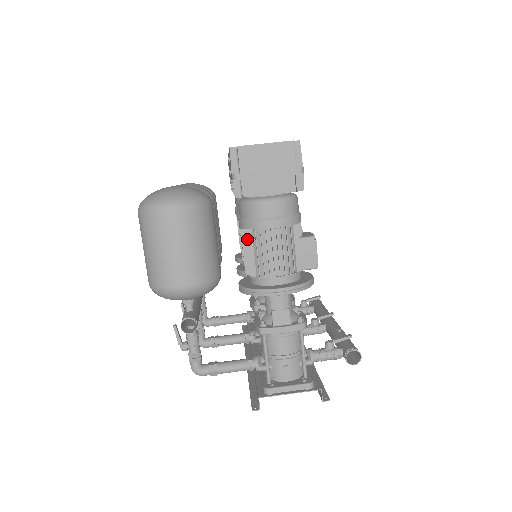
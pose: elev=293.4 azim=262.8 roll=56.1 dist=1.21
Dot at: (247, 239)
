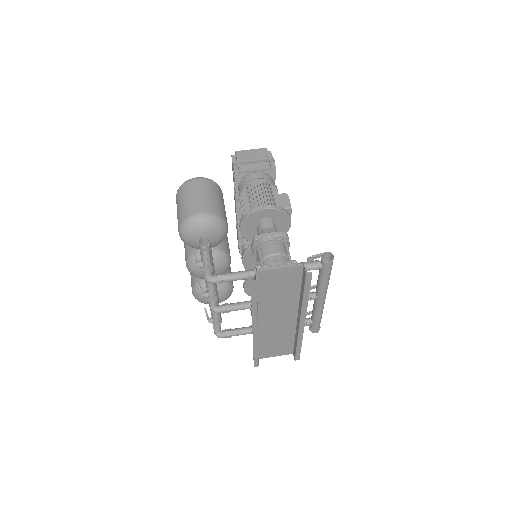
Dot at: (244, 198)
